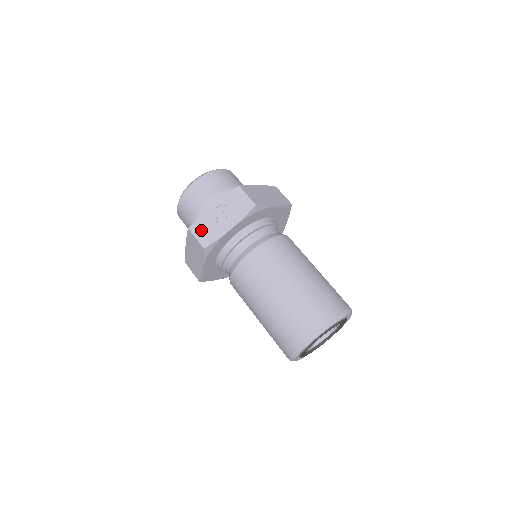
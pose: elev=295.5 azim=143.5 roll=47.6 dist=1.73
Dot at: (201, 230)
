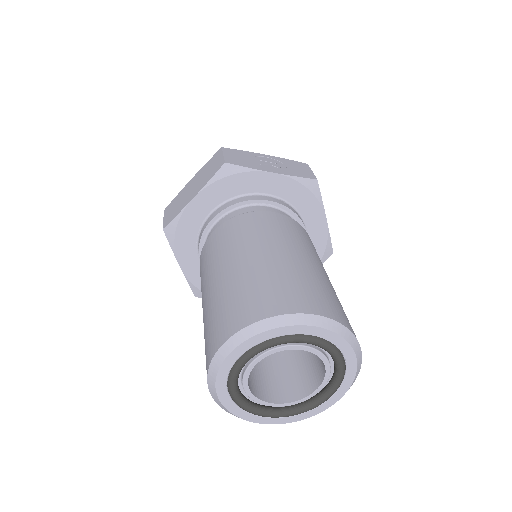
Dot at: (236, 155)
